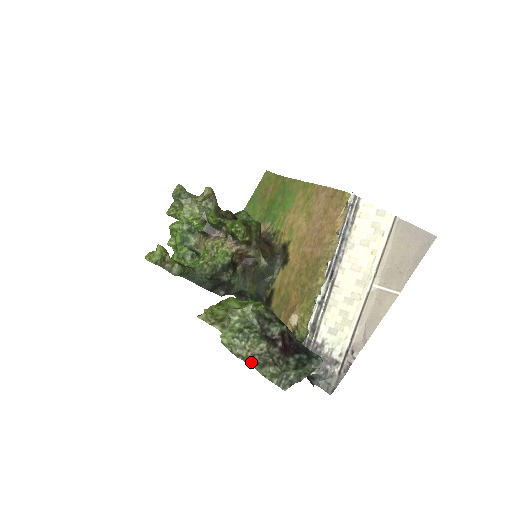
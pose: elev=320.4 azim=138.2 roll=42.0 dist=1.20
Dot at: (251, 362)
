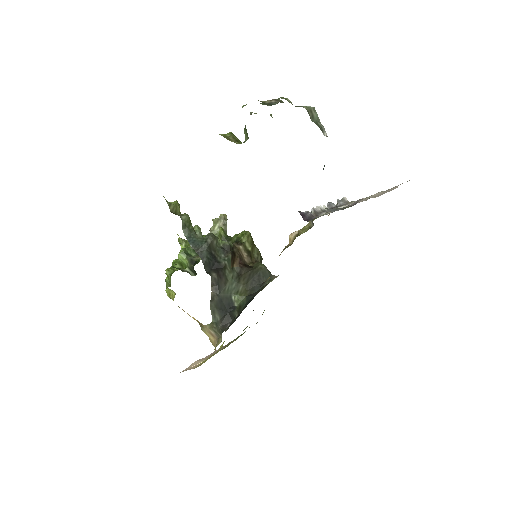
Dot at: (267, 104)
